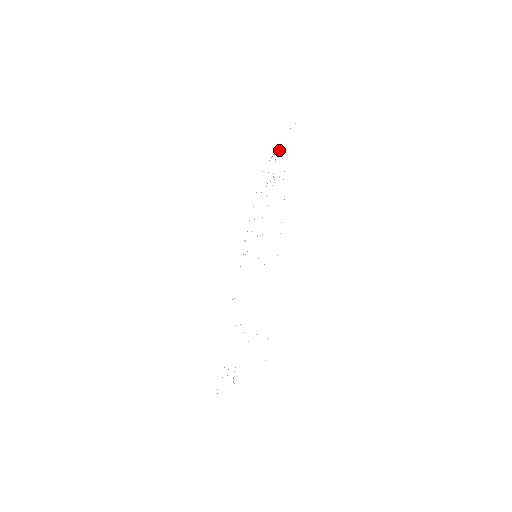
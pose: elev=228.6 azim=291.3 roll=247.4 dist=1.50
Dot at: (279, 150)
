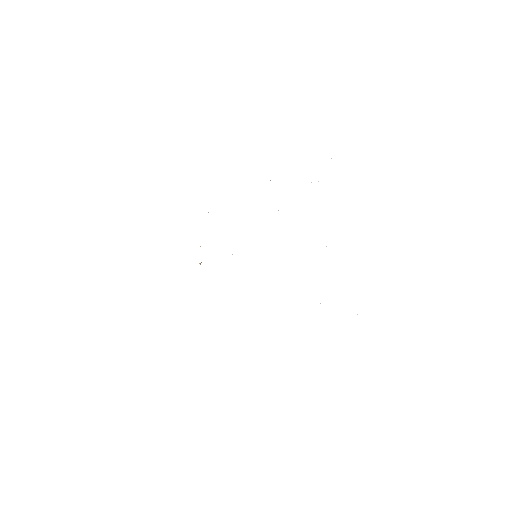
Dot at: occluded
